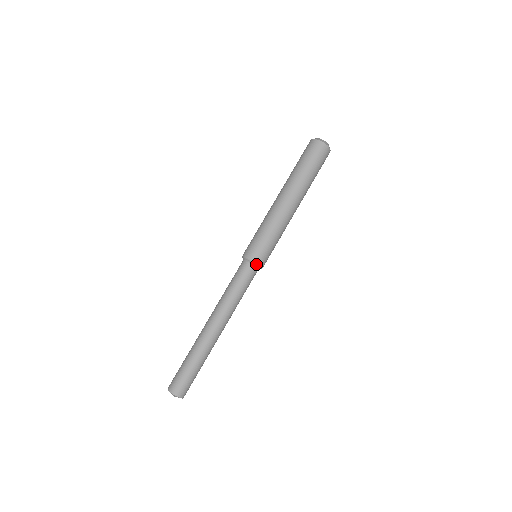
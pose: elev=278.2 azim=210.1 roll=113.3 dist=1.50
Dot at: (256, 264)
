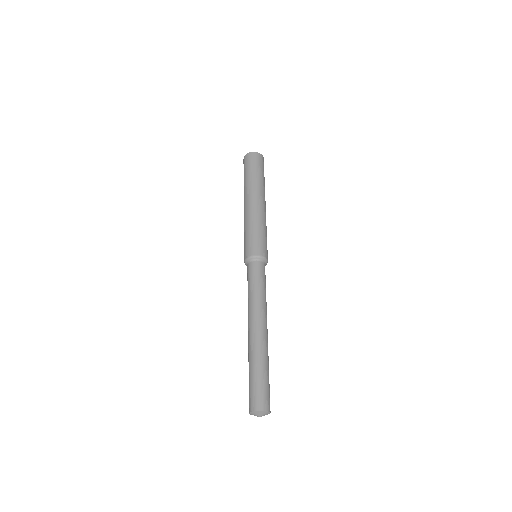
Dot at: (267, 262)
